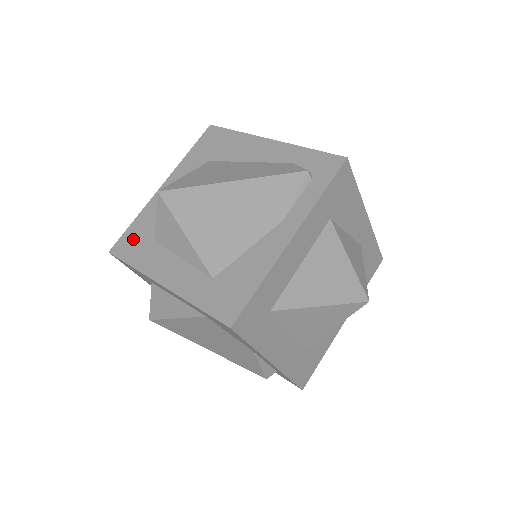
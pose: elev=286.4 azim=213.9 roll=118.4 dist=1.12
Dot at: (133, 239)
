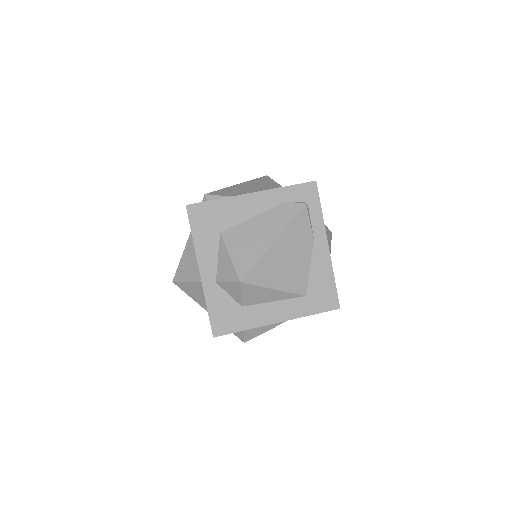
Dot at: (223, 317)
